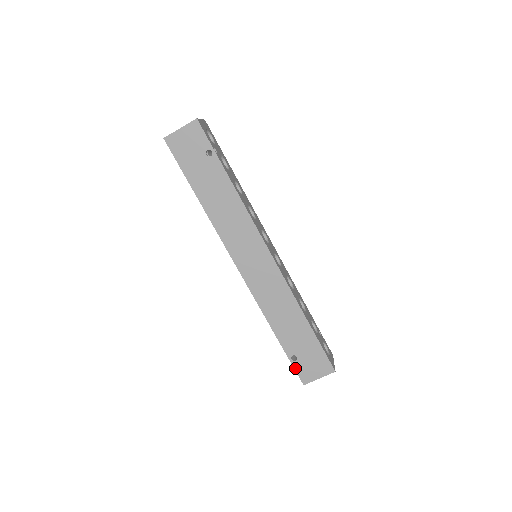
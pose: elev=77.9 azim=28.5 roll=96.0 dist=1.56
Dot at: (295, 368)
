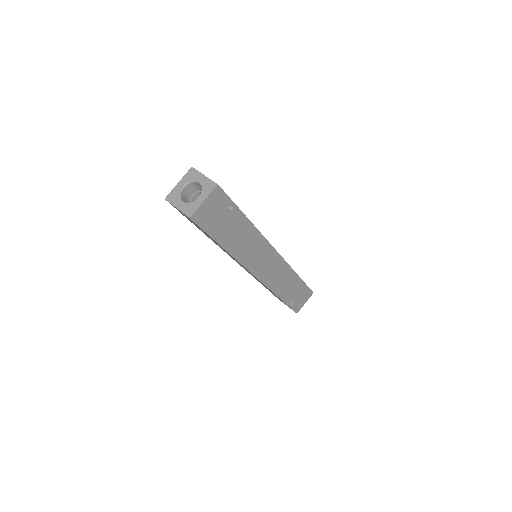
Dot at: (292, 309)
